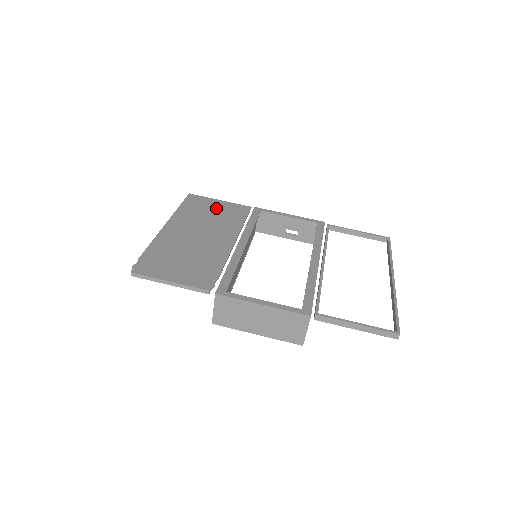
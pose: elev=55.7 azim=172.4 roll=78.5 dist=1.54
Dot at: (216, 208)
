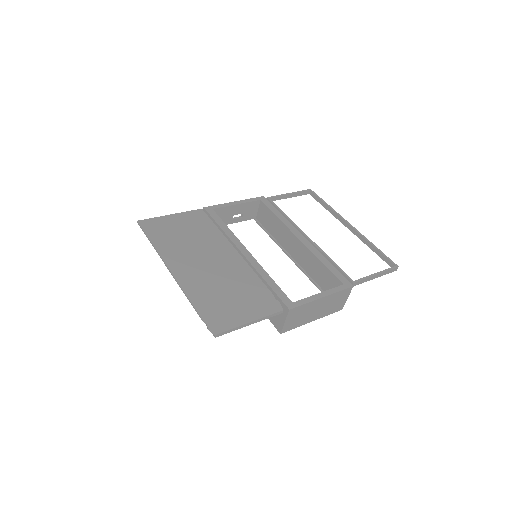
Dot at: (180, 225)
